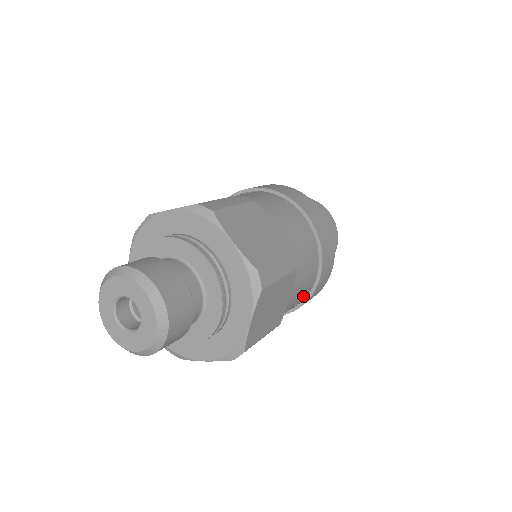
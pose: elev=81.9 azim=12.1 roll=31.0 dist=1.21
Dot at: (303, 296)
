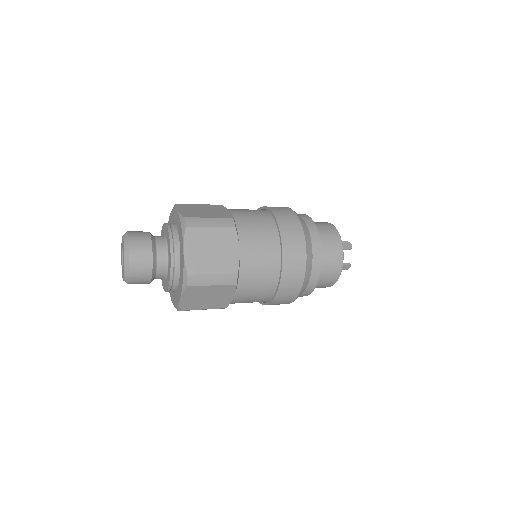
Dot at: (273, 264)
